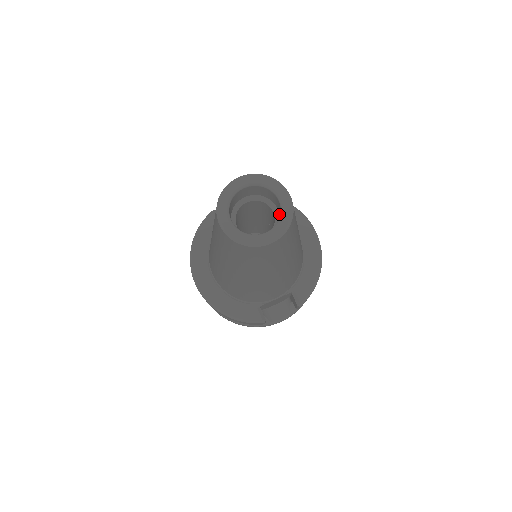
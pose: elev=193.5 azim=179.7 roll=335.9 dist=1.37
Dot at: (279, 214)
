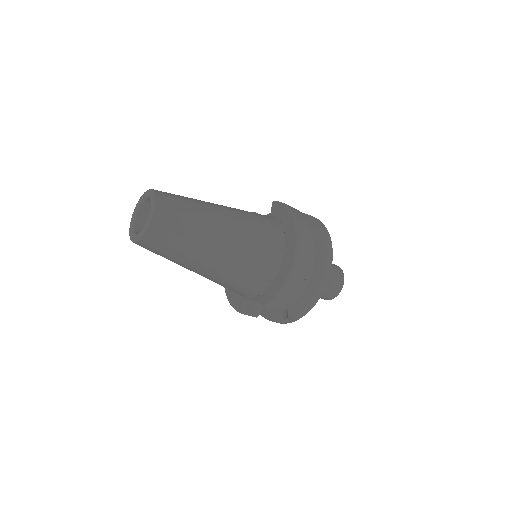
Dot at: occluded
